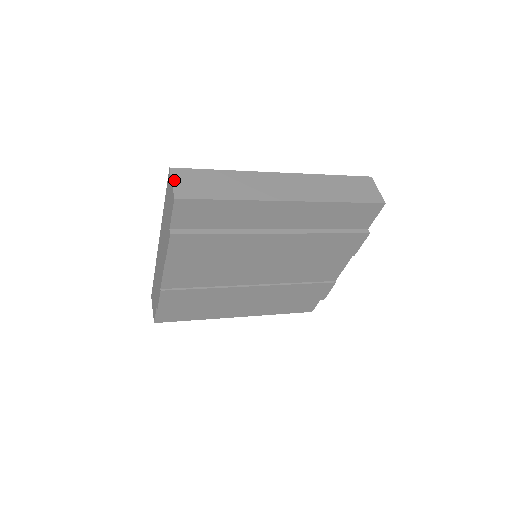
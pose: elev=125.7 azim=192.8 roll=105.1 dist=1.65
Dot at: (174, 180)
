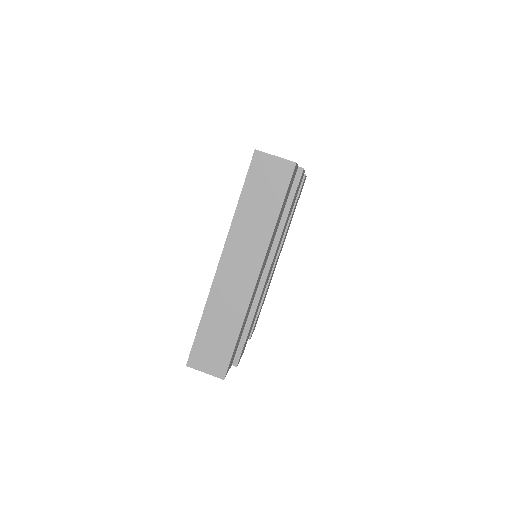
Dot at: (202, 370)
